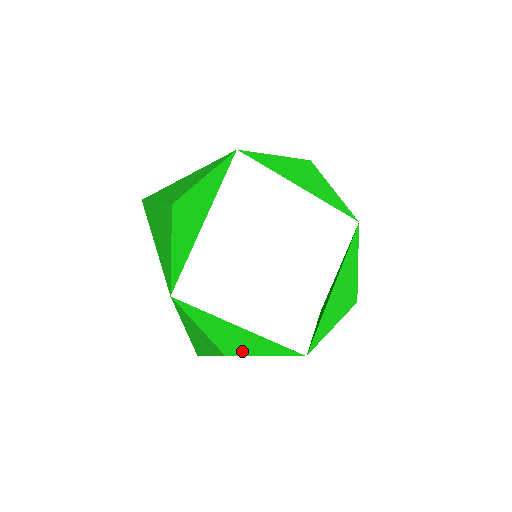
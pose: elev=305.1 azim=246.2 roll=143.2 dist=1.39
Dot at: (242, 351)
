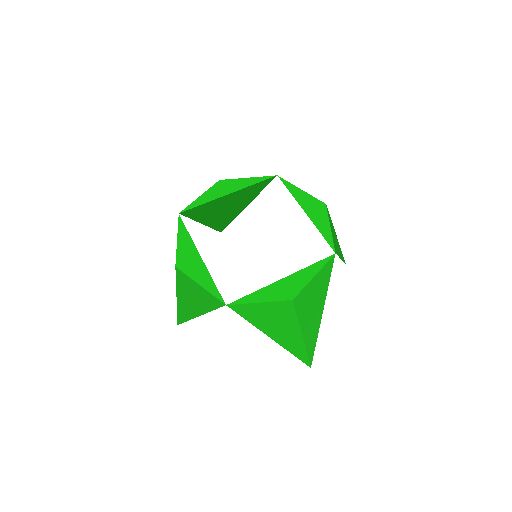
Dot at: (298, 288)
